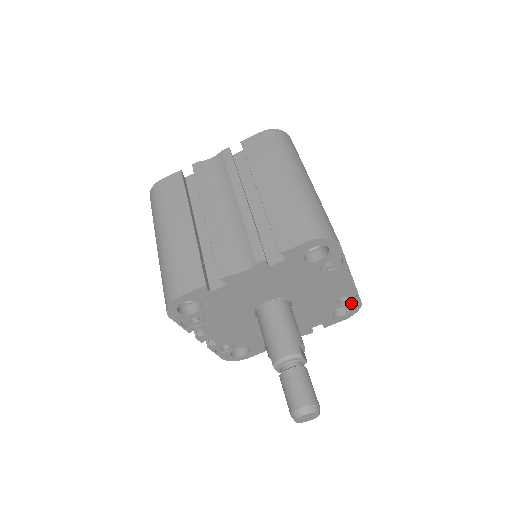
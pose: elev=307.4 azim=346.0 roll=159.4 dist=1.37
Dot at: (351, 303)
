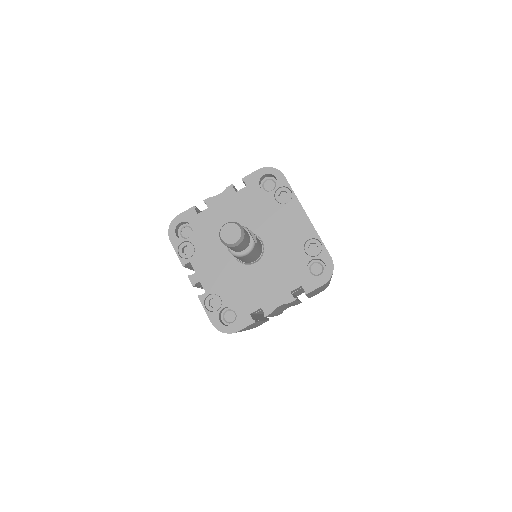
Dot at: (321, 256)
